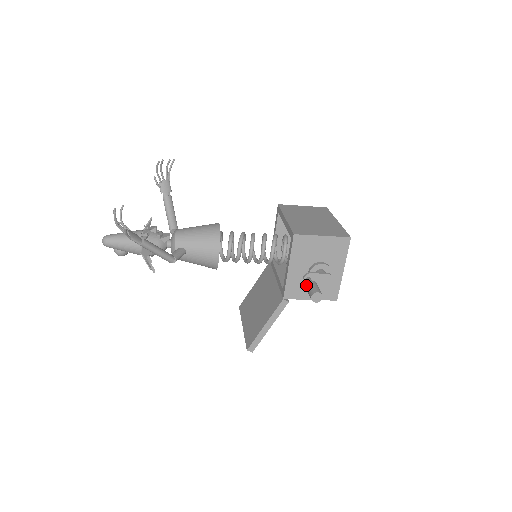
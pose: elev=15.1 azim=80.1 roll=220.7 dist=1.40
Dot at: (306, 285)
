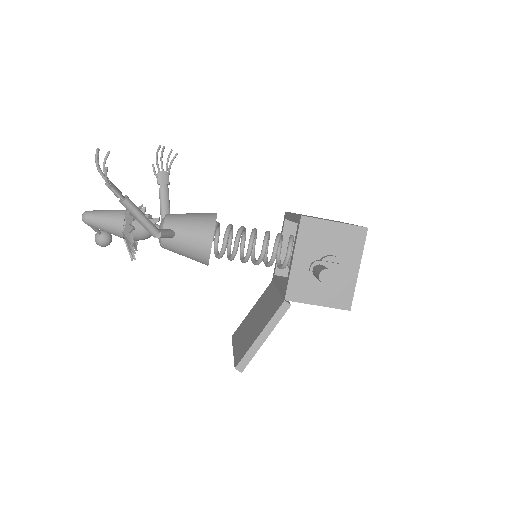
Dot at: (313, 269)
